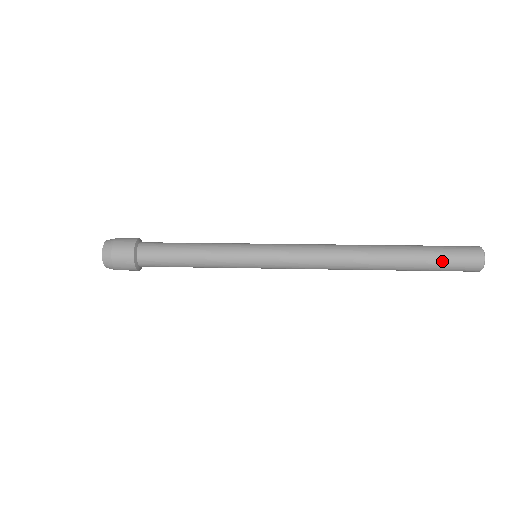
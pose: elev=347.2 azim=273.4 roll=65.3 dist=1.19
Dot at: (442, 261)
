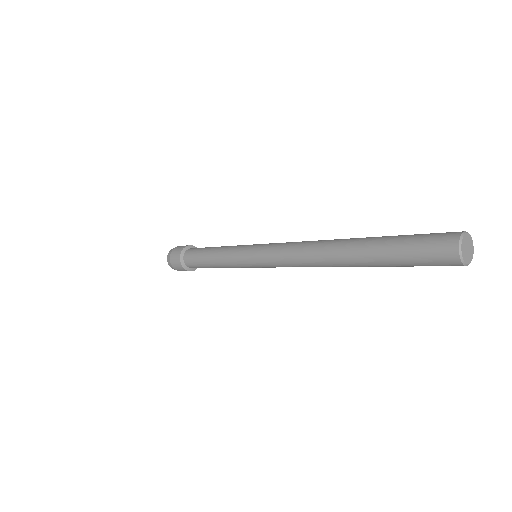
Dot at: (409, 237)
